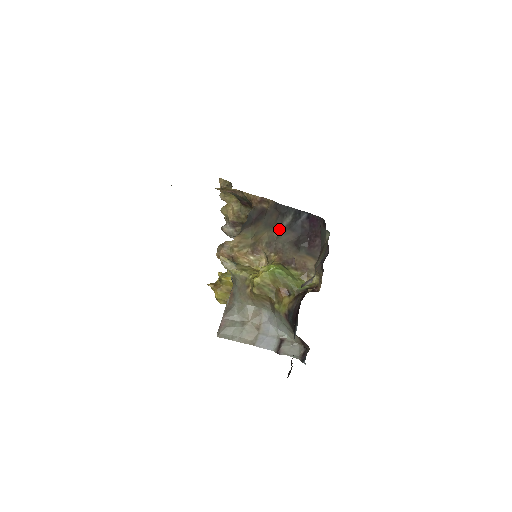
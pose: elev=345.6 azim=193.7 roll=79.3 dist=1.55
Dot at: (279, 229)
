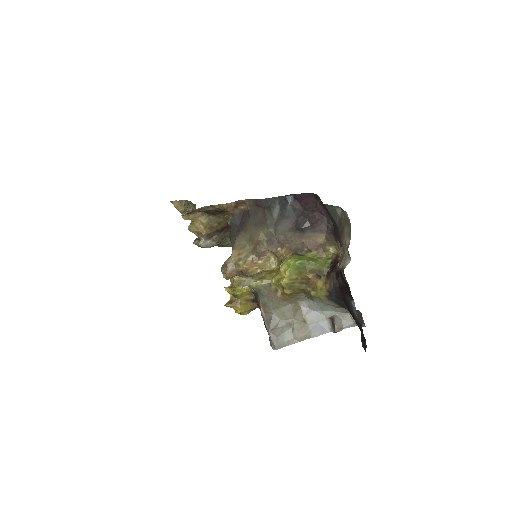
Dot at: (272, 223)
